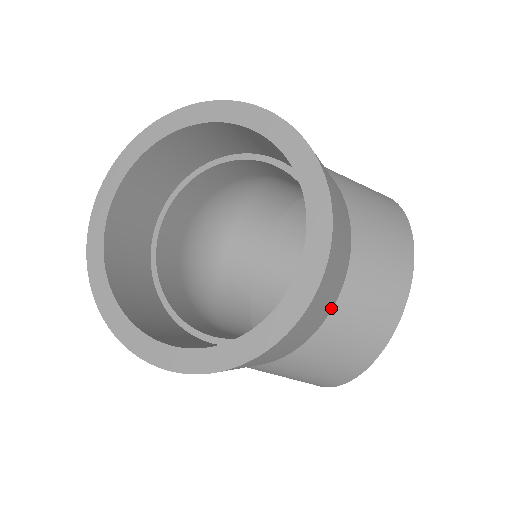
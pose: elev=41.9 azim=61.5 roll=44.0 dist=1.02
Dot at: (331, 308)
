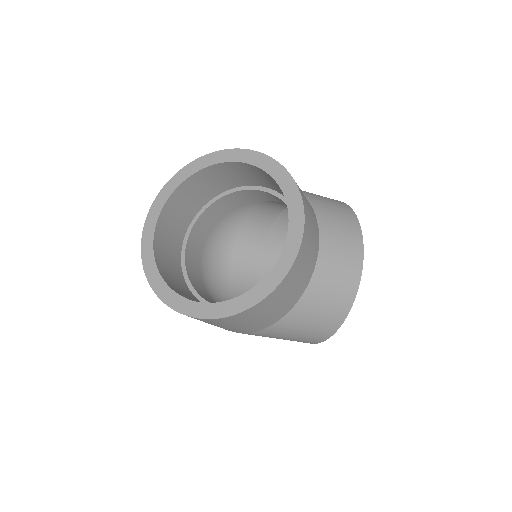
Dot at: (315, 261)
